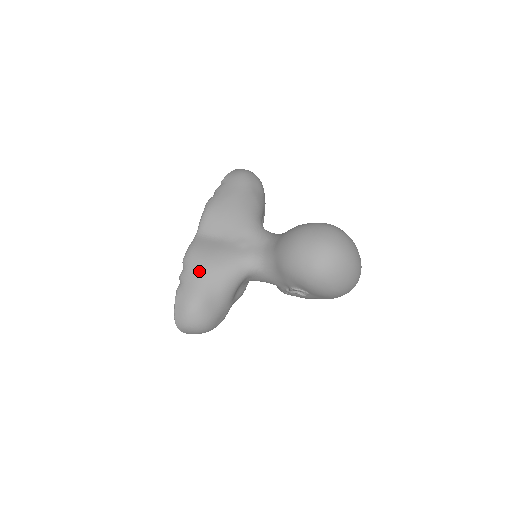
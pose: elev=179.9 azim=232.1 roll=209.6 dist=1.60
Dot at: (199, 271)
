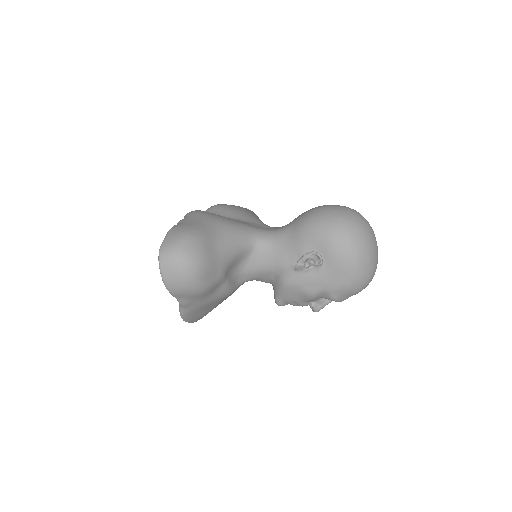
Dot at: (206, 217)
